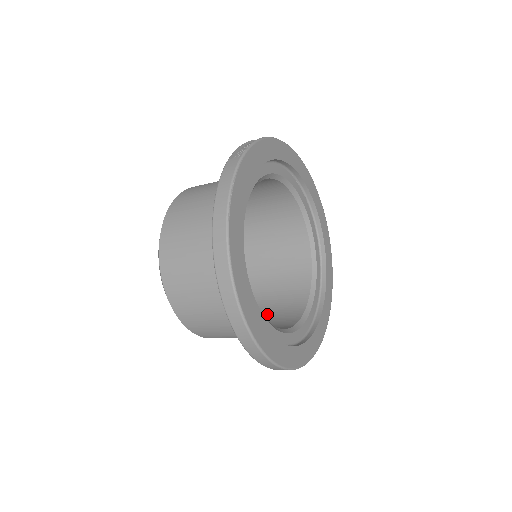
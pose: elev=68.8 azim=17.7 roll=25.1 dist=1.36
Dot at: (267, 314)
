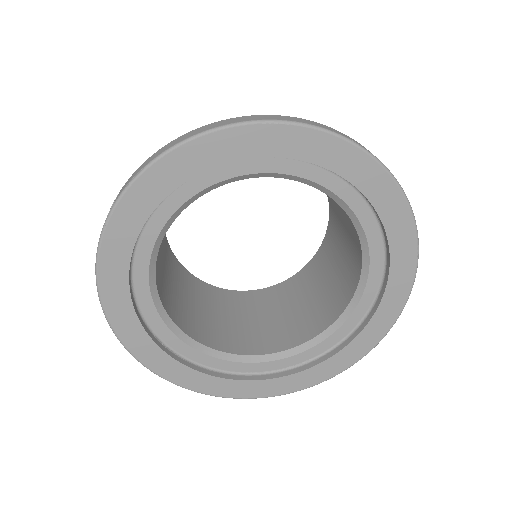
Dot at: (339, 260)
